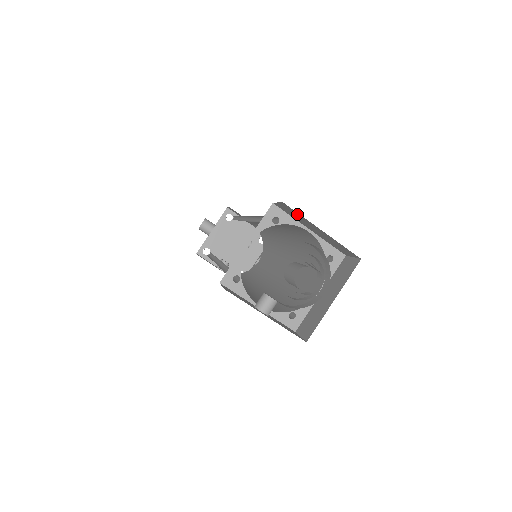
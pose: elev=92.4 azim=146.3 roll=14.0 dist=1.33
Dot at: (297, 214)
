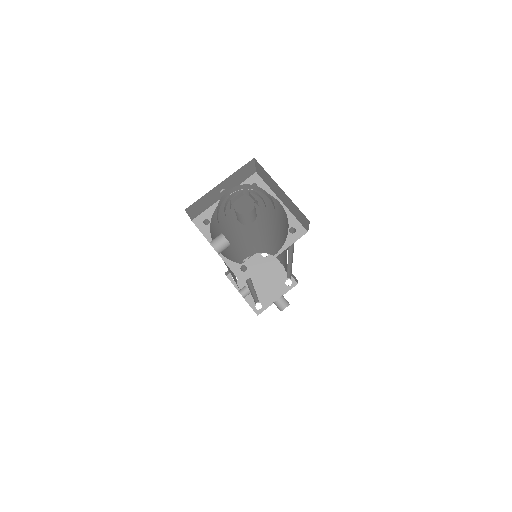
Dot at: (266, 173)
